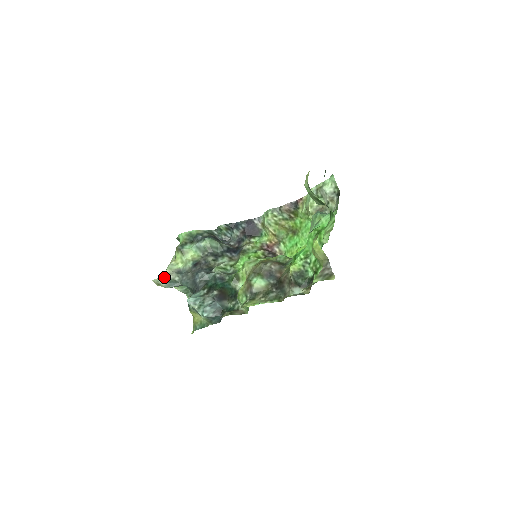
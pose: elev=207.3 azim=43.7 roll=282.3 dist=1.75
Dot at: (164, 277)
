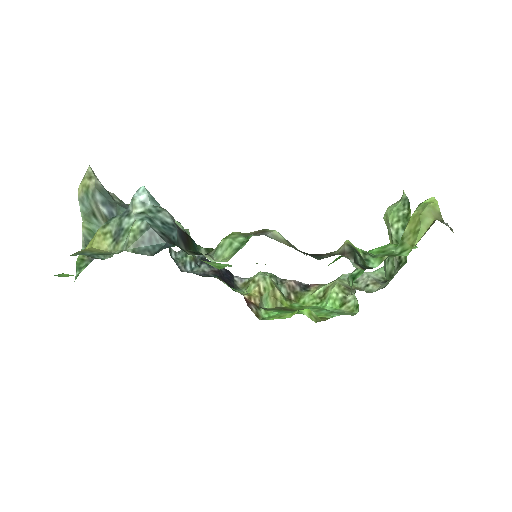
Dot at: occluded
